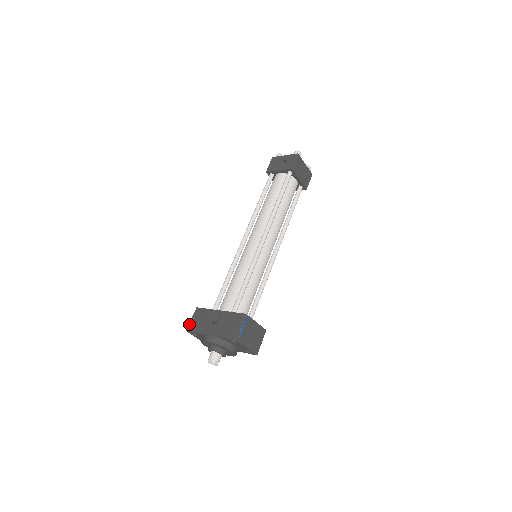
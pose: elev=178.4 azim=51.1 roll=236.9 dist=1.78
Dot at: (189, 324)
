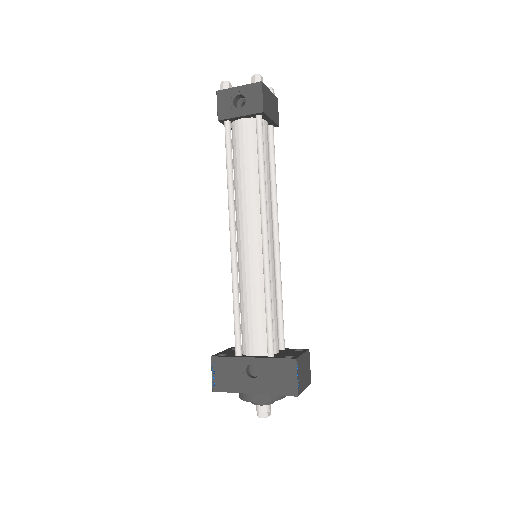
Dot at: (212, 382)
